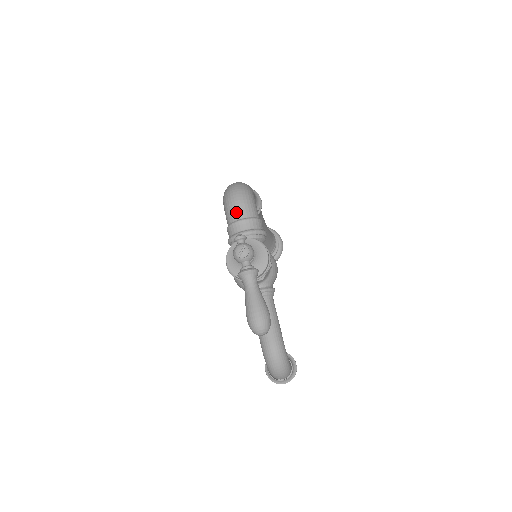
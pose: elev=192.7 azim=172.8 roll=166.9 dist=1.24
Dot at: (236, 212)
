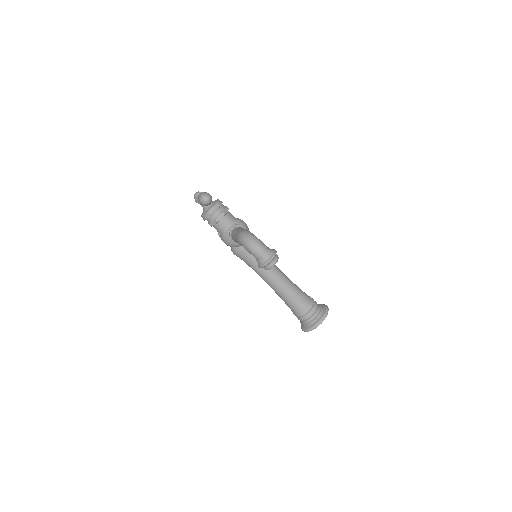
Dot at: occluded
